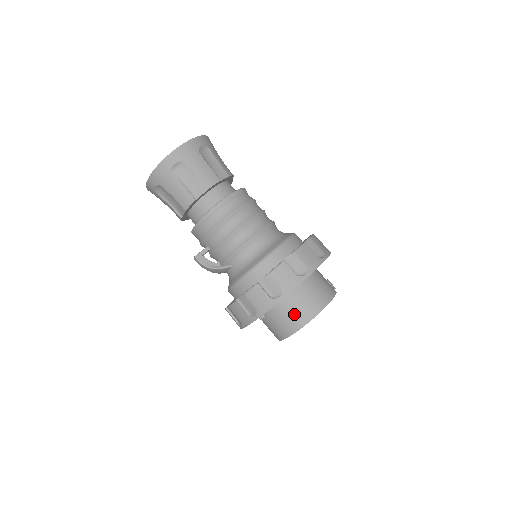
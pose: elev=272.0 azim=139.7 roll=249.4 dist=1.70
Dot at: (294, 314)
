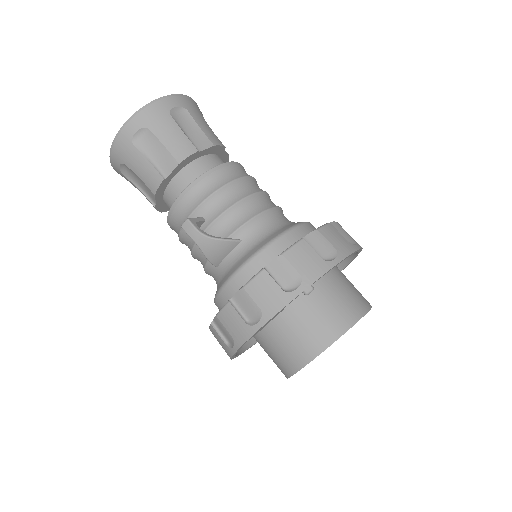
Dot at: (339, 306)
